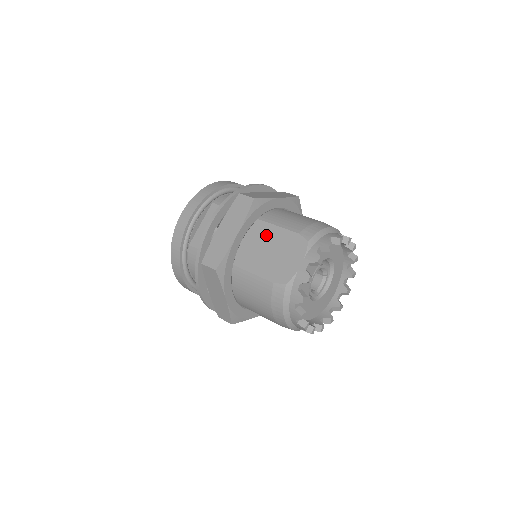
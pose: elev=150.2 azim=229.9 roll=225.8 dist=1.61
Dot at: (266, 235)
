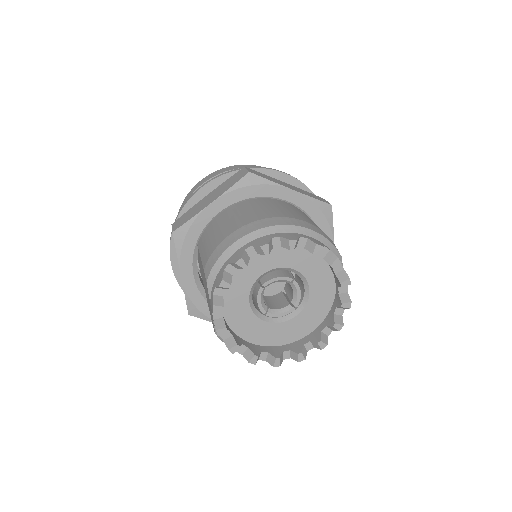
Dot at: occluded
